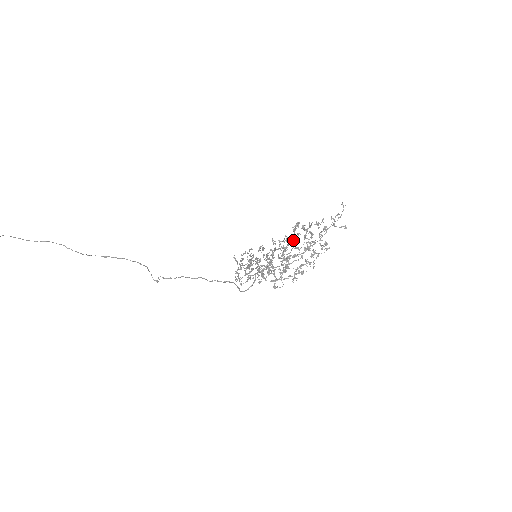
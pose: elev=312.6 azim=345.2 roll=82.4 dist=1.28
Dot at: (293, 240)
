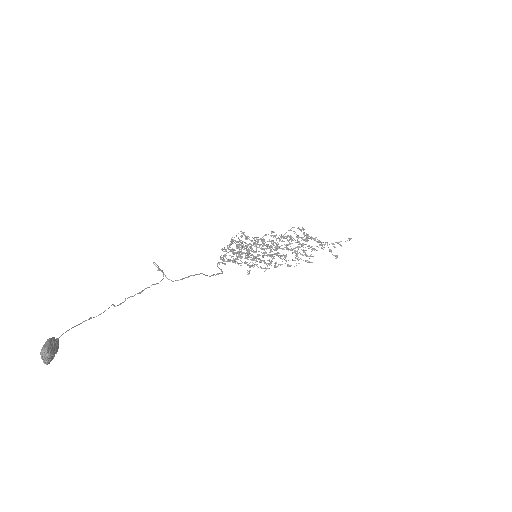
Dot at: (288, 236)
